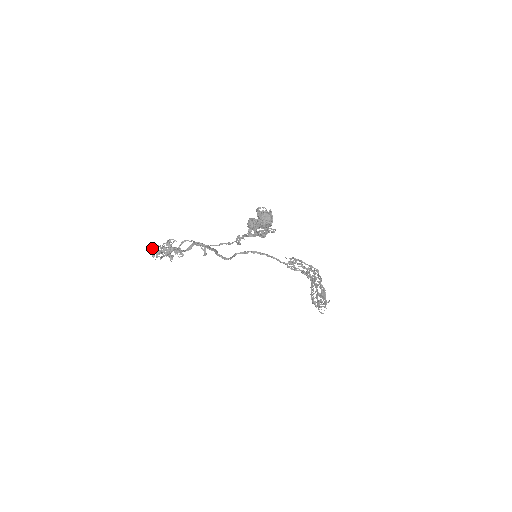
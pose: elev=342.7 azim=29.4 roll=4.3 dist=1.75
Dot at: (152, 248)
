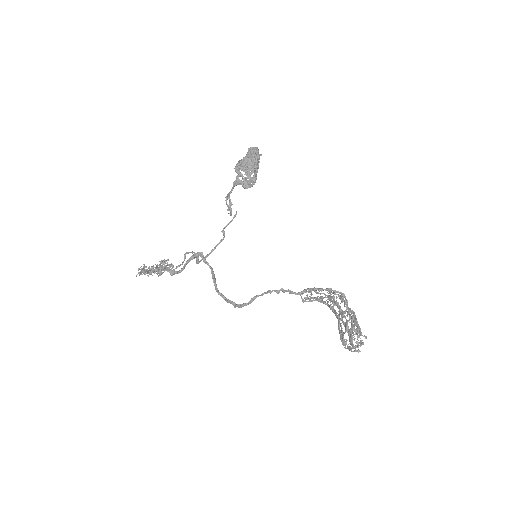
Dot at: (142, 271)
